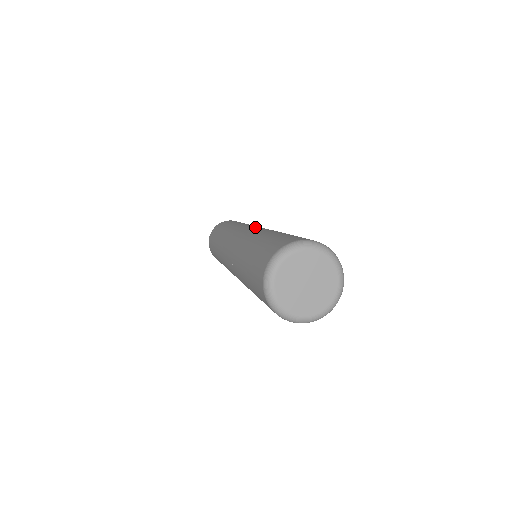
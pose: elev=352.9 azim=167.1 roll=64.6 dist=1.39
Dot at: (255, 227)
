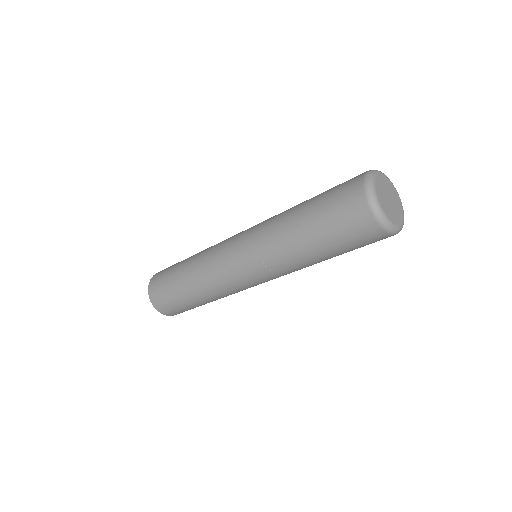
Dot at: occluded
